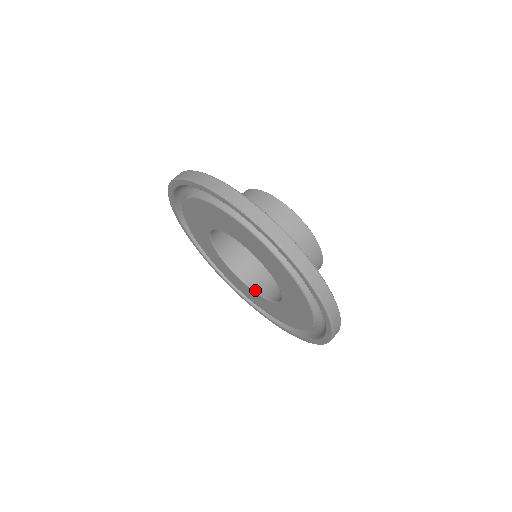
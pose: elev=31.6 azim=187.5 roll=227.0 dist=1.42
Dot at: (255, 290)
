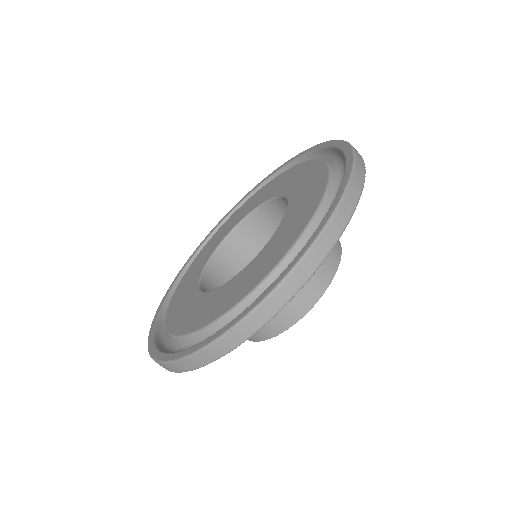
Dot at: (202, 279)
